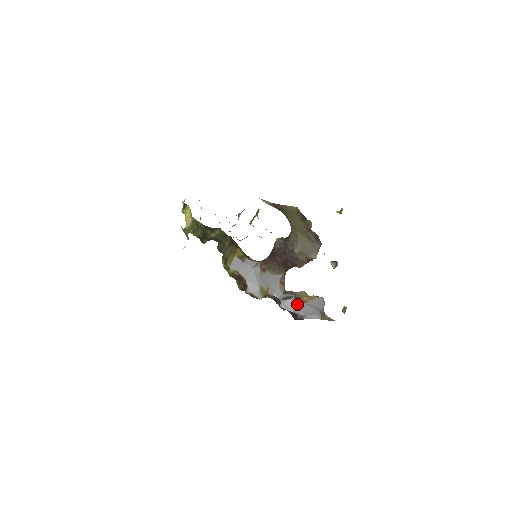
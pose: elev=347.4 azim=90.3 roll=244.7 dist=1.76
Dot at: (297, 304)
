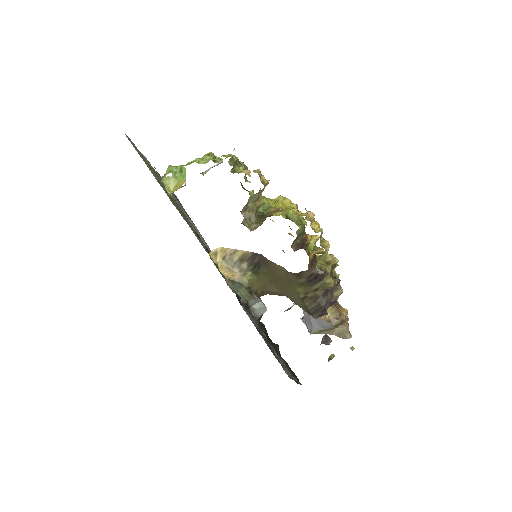
Dot at: occluded
